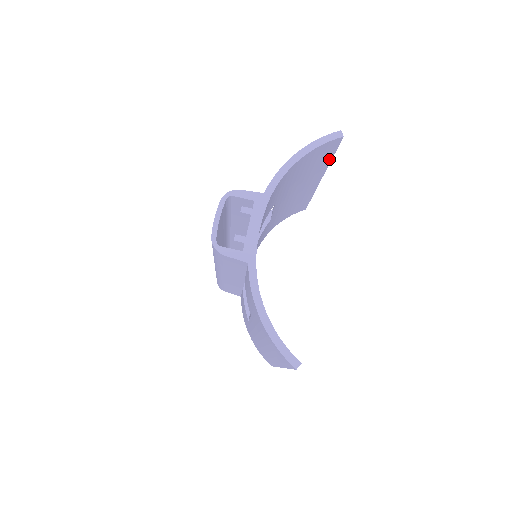
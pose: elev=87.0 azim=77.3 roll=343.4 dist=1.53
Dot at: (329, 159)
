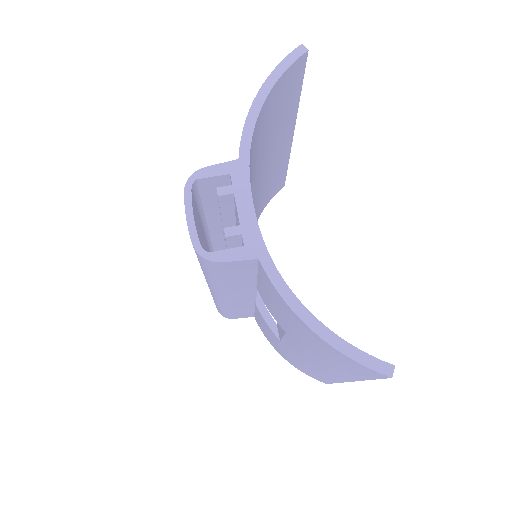
Dot at: (297, 96)
